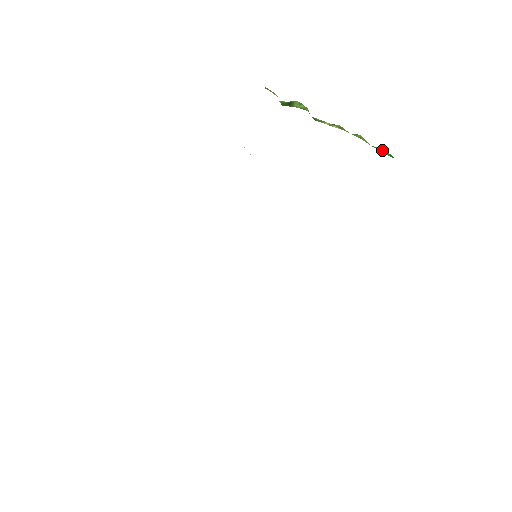
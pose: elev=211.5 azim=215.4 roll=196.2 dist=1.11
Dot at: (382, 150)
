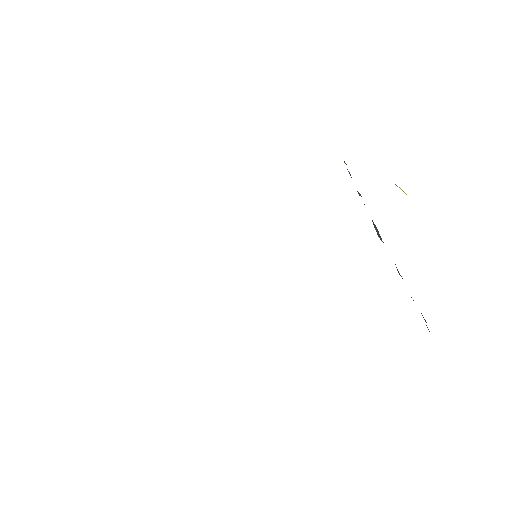
Dot at: occluded
